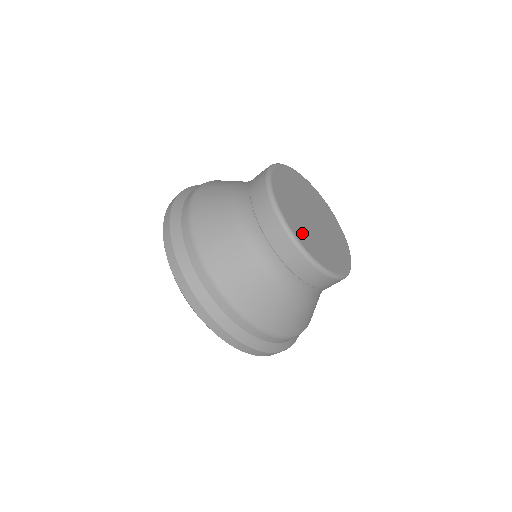
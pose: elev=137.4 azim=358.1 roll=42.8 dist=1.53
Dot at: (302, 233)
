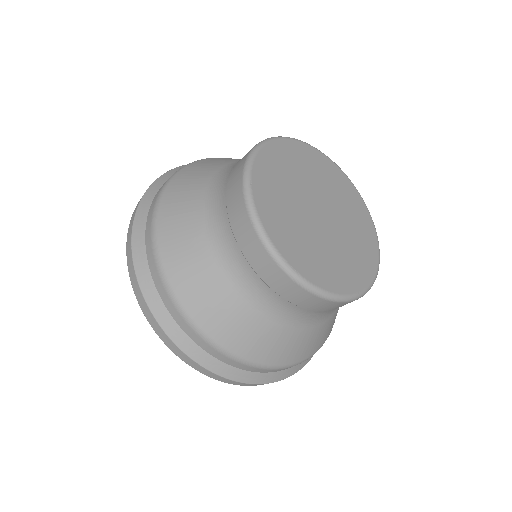
Dot at: (271, 178)
